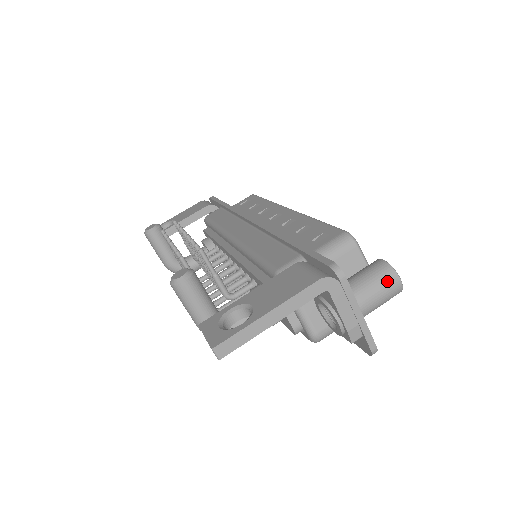
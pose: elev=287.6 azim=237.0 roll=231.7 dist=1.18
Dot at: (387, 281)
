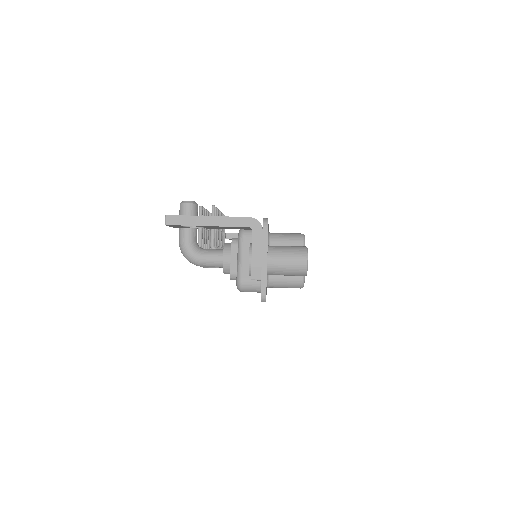
Dot at: (298, 255)
